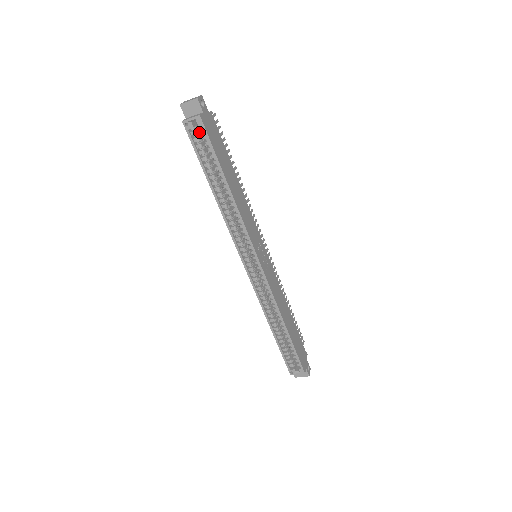
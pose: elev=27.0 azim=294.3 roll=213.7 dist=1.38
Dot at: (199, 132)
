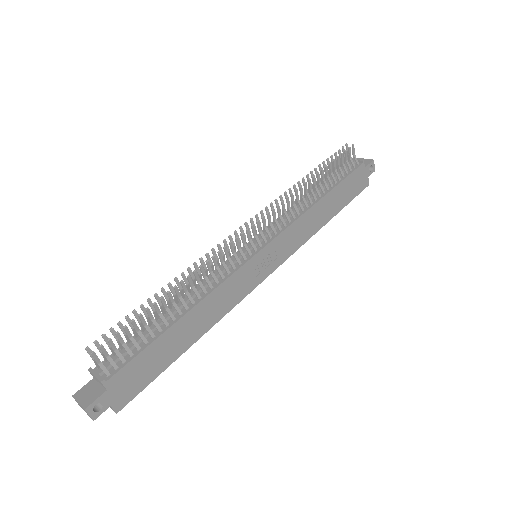
Dot at: occluded
